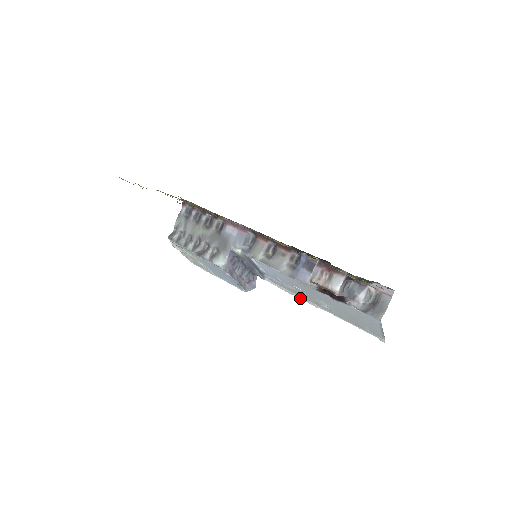
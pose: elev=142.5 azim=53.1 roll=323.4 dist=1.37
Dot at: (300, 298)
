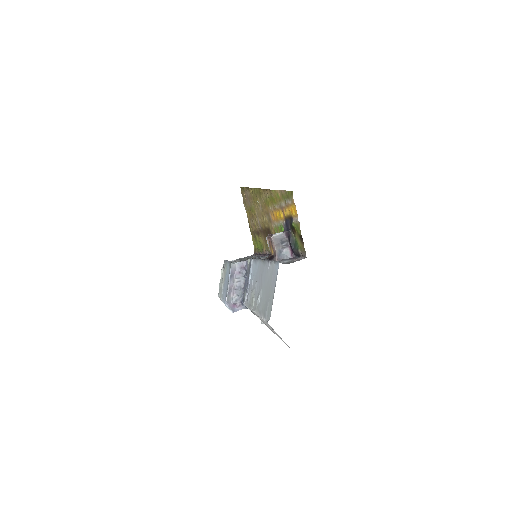
Dot at: (251, 307)
